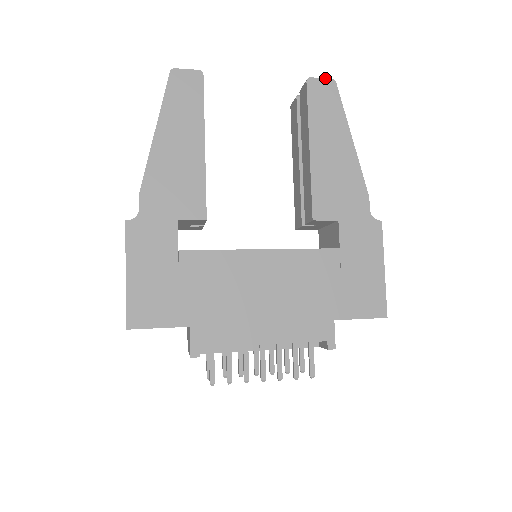
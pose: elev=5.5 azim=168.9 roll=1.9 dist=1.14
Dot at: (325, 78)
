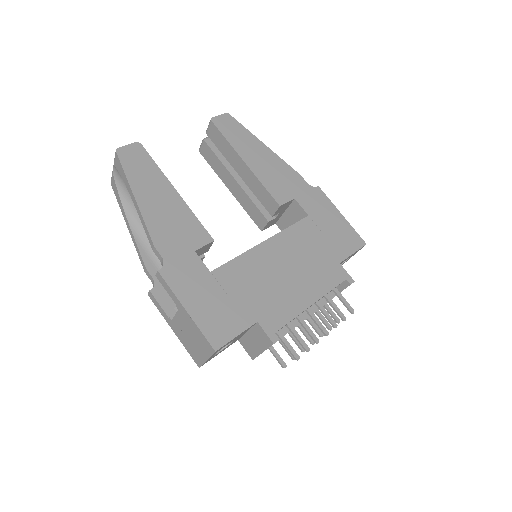
Dot at: (221, 114)
